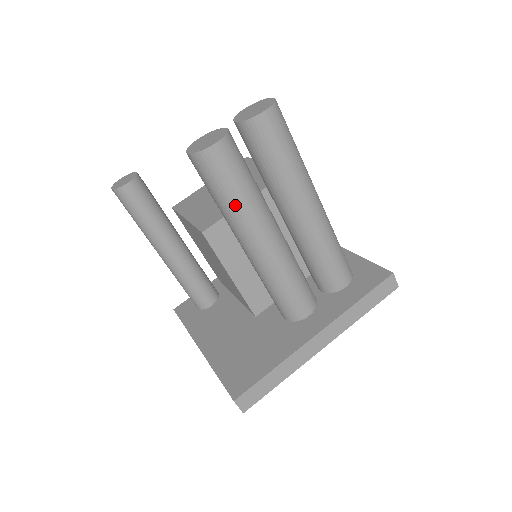
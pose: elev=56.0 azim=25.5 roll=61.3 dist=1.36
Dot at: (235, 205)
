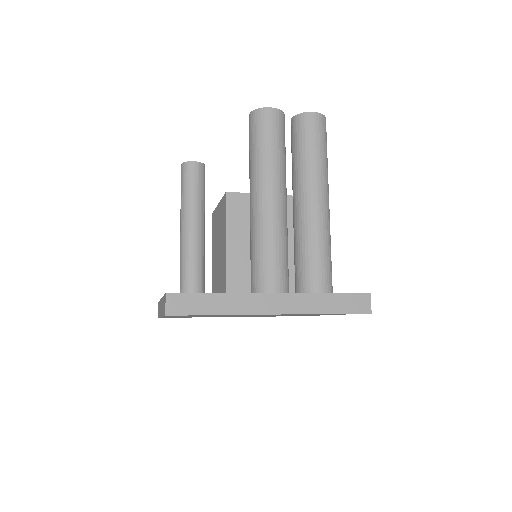
Dot at: (263, 156)
